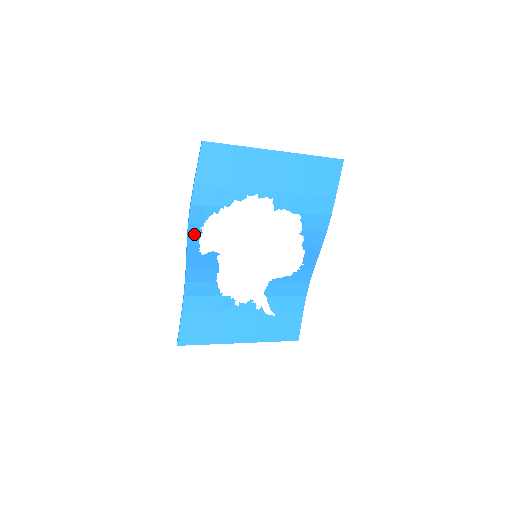
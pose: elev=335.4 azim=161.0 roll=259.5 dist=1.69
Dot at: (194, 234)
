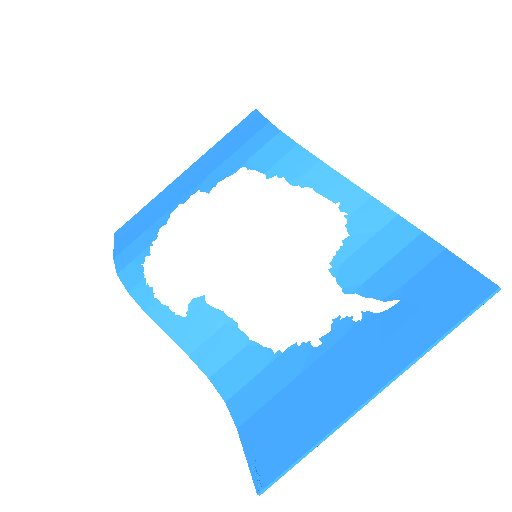
Dot at: (146, 299)
